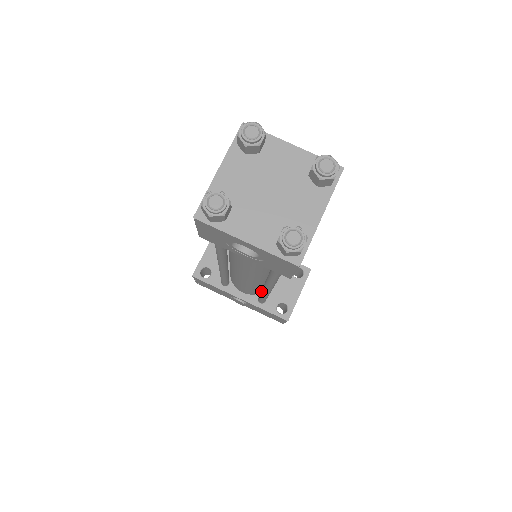
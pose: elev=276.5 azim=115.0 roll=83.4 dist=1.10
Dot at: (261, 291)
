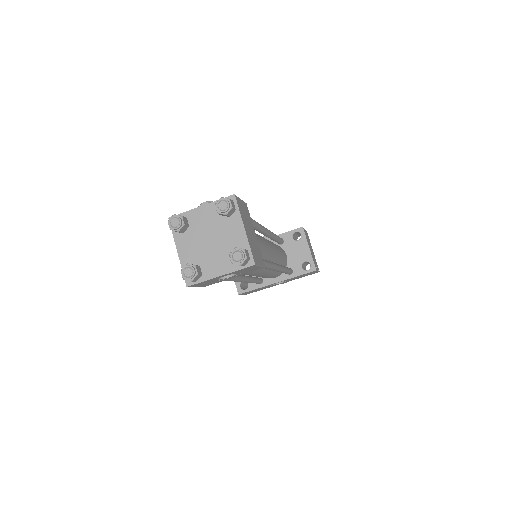
Dot at: occluded
